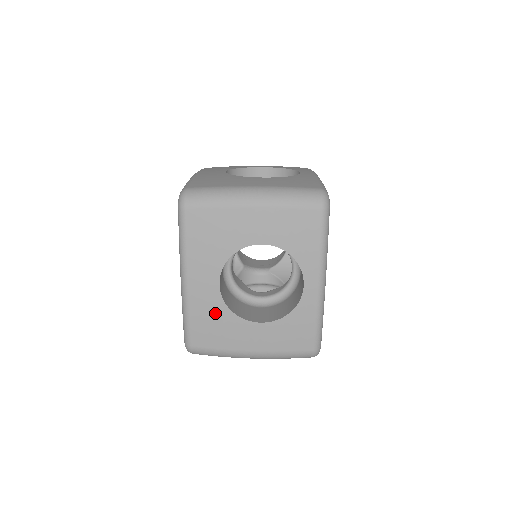
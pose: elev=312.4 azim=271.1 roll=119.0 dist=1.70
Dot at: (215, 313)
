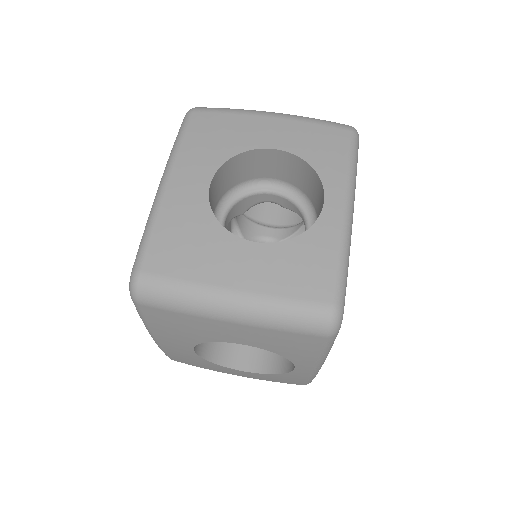
Dot at: (193, 359)
